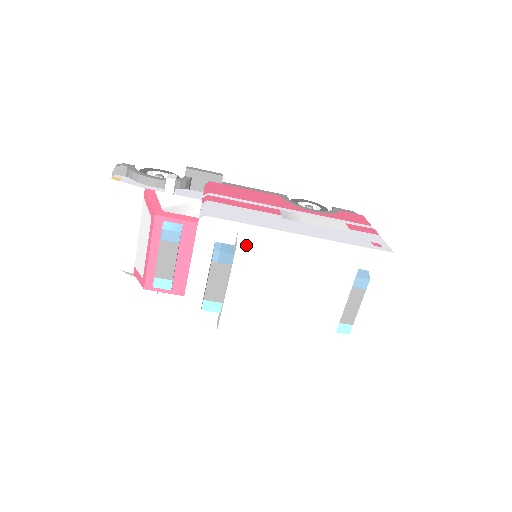
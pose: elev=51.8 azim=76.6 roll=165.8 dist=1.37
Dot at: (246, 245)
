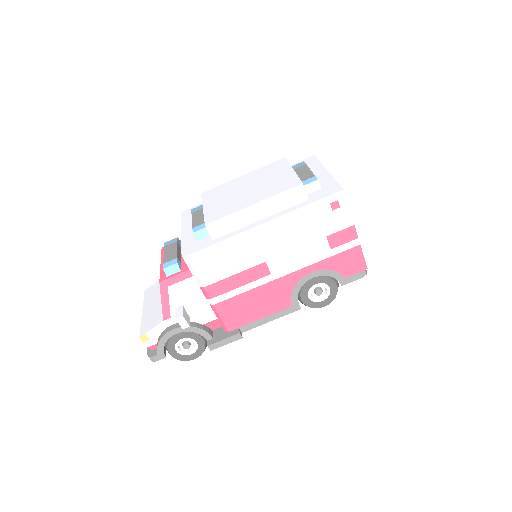
Dot at: (207, 192)
